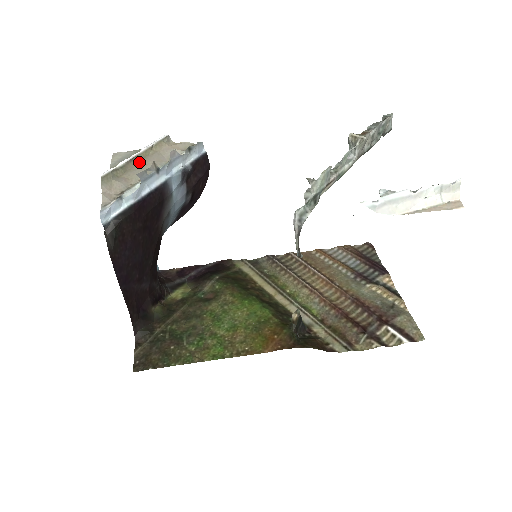
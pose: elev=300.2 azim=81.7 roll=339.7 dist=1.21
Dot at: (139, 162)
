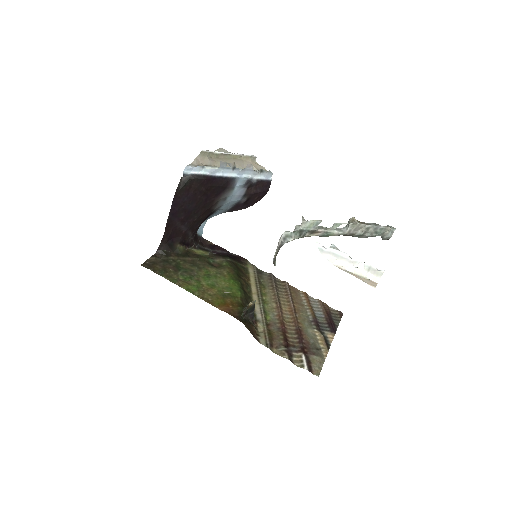
Dot at: (228, 158)
